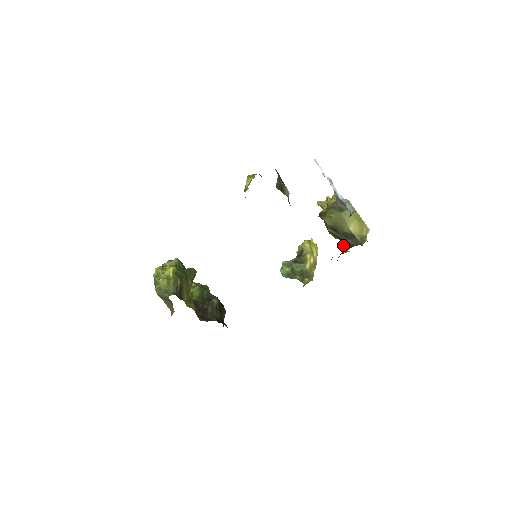
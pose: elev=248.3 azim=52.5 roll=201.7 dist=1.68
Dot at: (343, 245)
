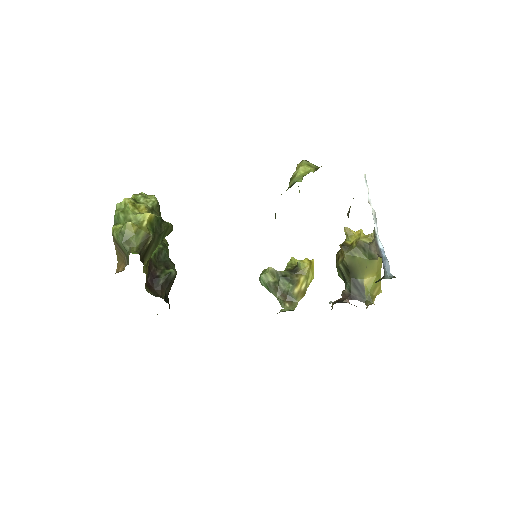
Dot at: (346, 291)
